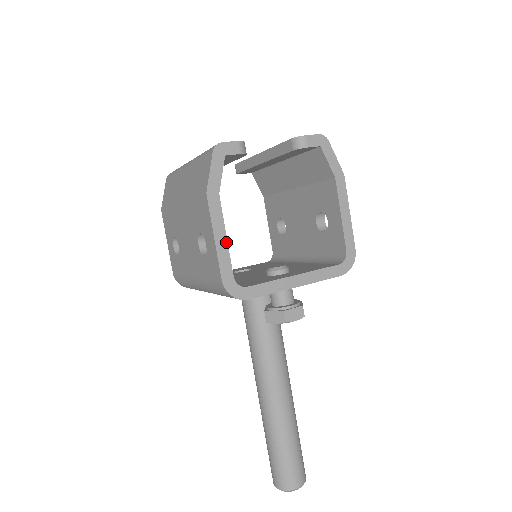
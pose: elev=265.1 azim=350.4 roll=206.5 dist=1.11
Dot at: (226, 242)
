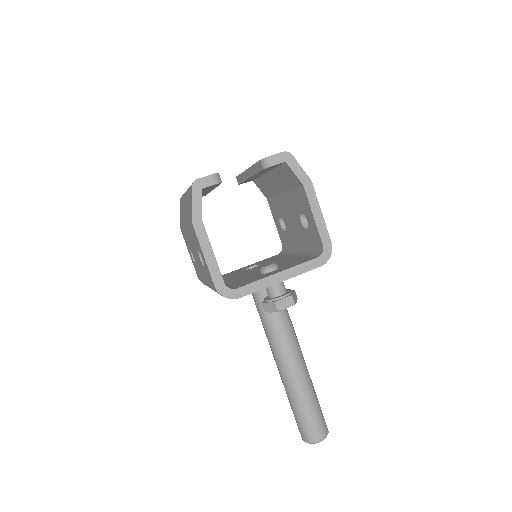
Dot at: (214, 256)
